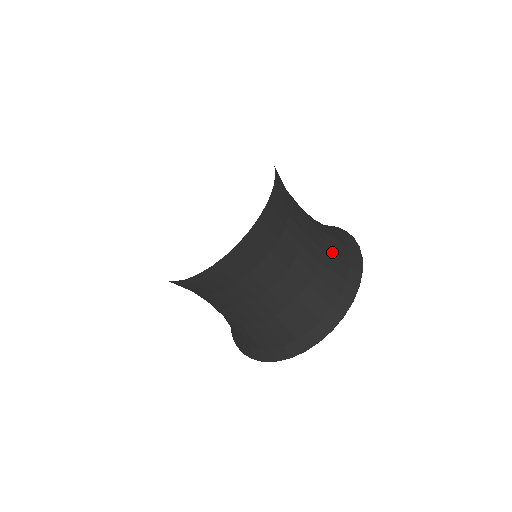
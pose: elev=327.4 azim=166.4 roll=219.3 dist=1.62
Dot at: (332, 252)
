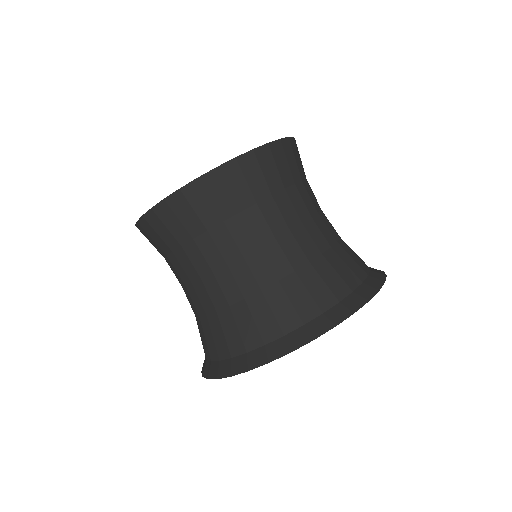
Dot at: (324, 271)
